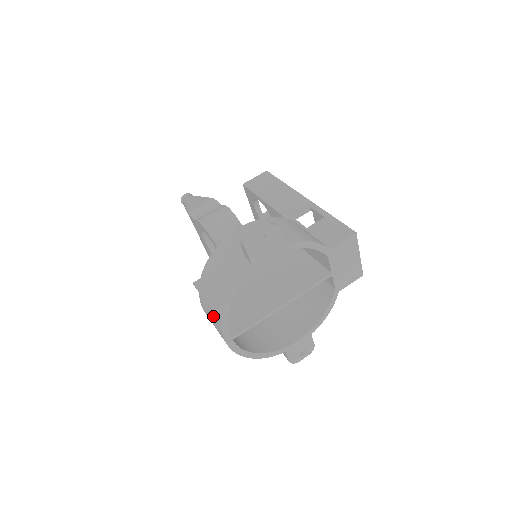
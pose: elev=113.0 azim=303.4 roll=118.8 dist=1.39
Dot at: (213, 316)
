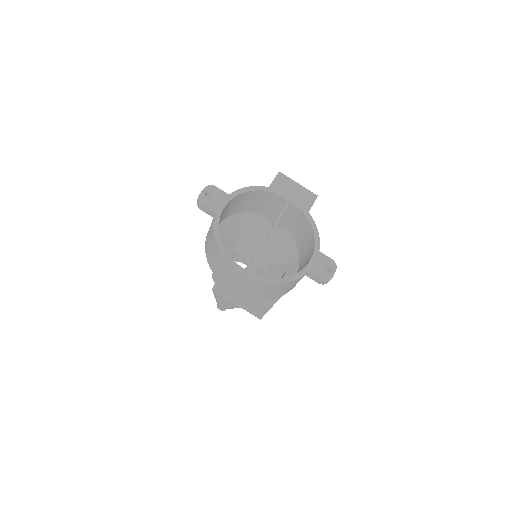
Dot at: (225, 270)
